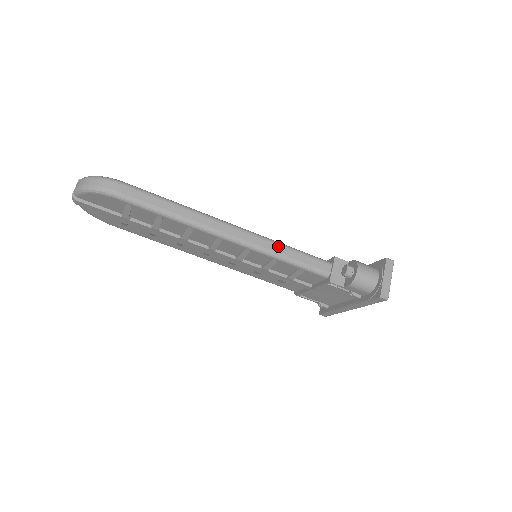
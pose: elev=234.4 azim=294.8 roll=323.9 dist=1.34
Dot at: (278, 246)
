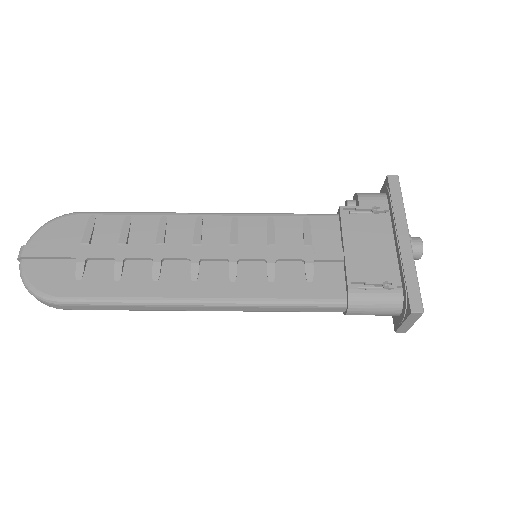
Dot at: occluded
